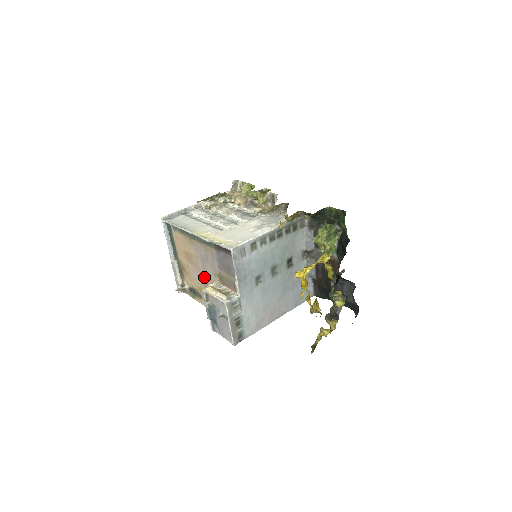
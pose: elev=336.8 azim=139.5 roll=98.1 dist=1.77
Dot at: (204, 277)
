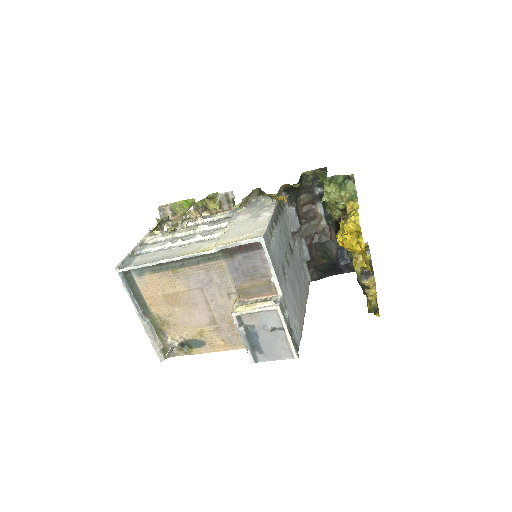
Dot at: (207, 311)
